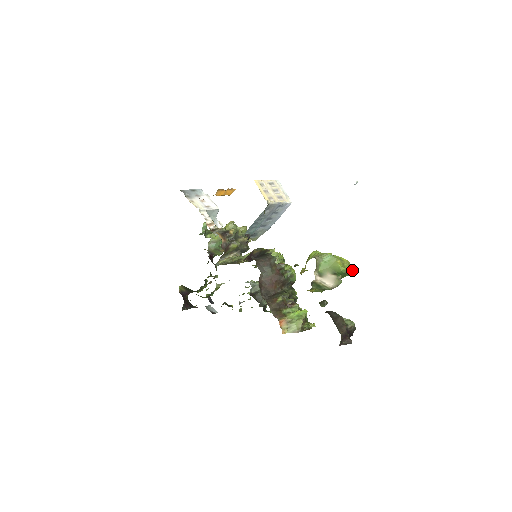
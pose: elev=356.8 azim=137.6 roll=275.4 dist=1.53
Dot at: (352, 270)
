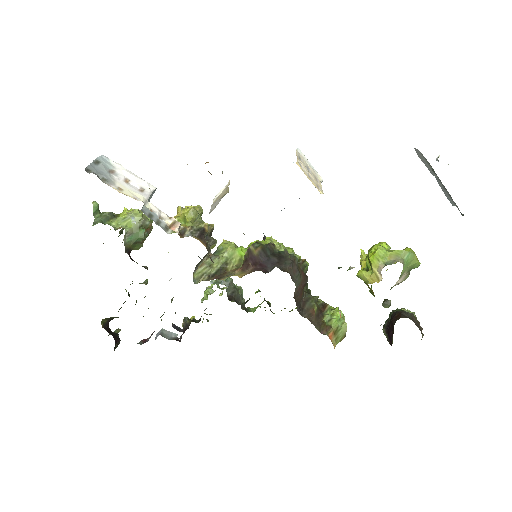
Dot at: occluded
